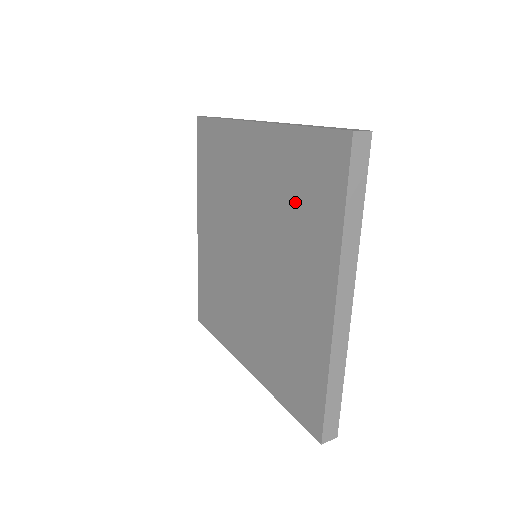
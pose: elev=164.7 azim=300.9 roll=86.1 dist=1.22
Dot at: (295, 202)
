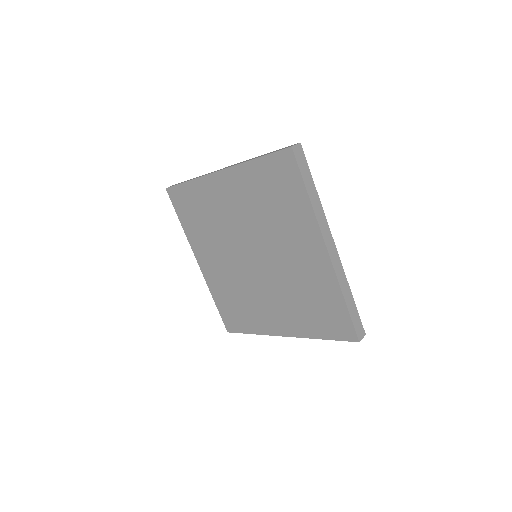
Dot at: (272, 204)
